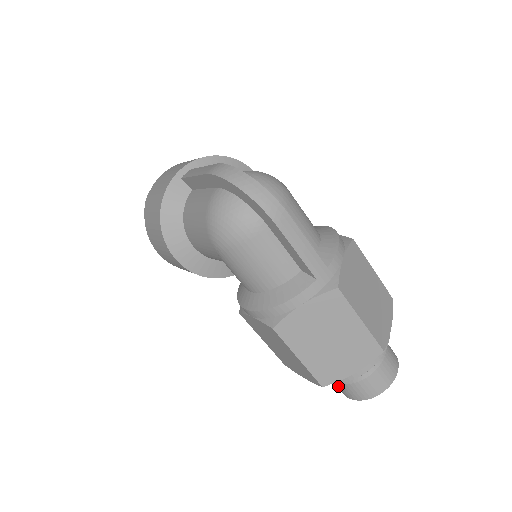
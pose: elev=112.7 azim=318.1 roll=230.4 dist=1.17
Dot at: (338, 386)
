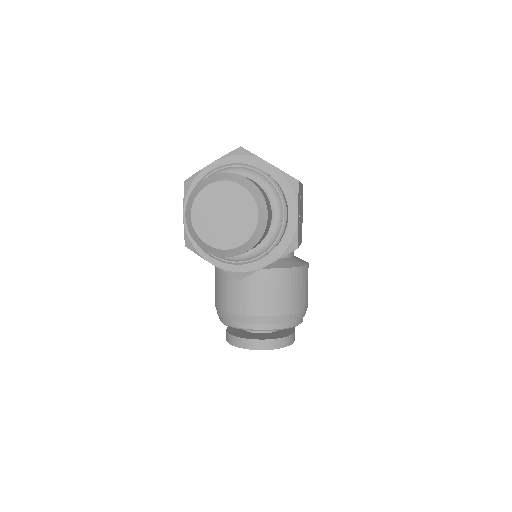
Dot at: occluded
